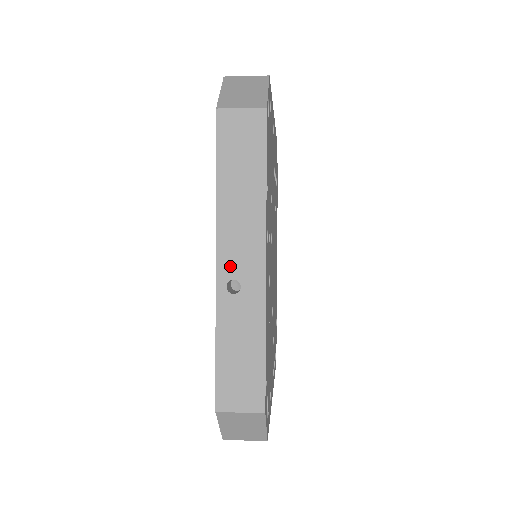
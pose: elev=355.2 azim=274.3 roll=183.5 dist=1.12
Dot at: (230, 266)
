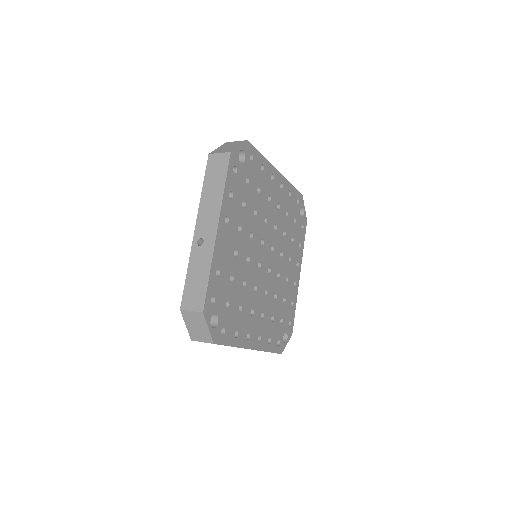
Dot at: (201, 231)
